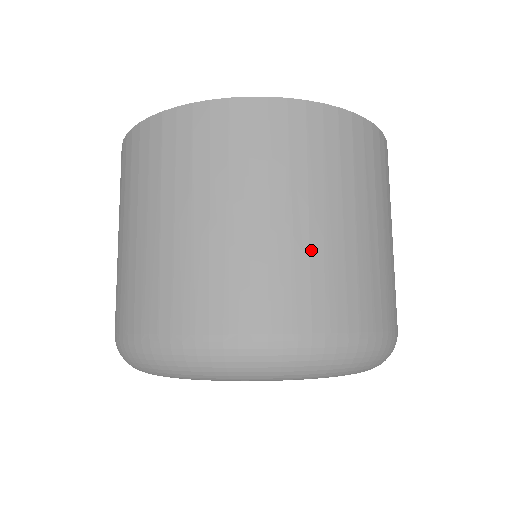
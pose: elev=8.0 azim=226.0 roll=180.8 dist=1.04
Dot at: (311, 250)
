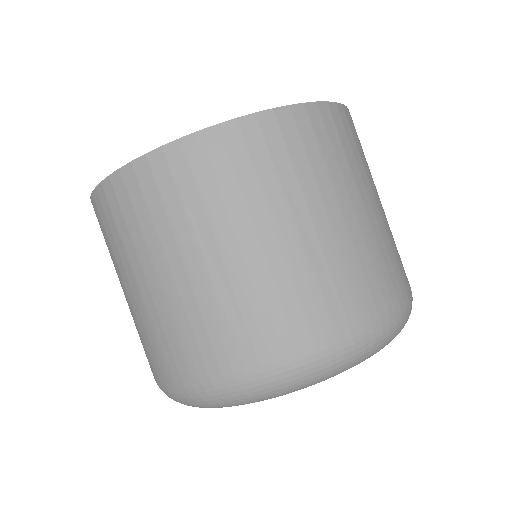
Dot at: (234, 289)
